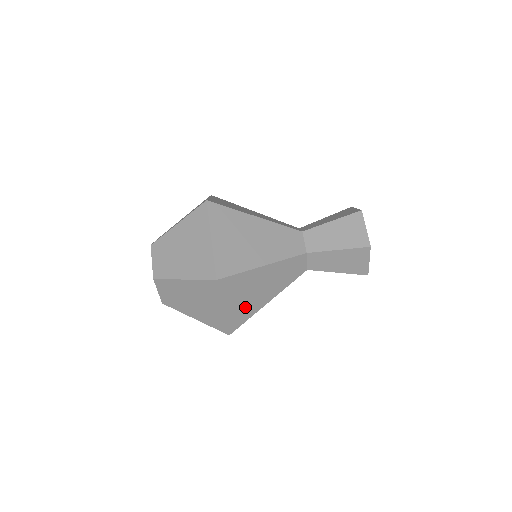
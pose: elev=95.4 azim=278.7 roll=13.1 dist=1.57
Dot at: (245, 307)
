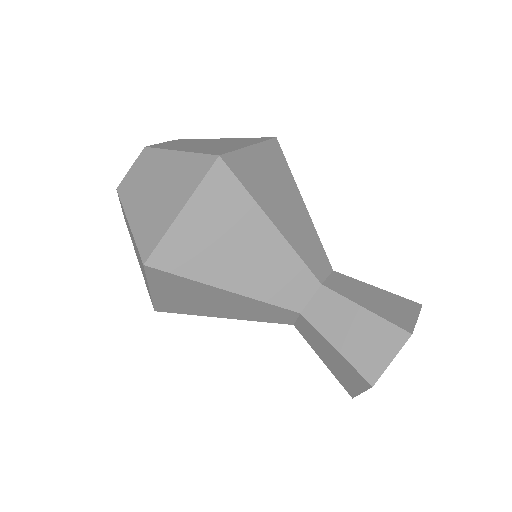
Dot at: (200, 251)
